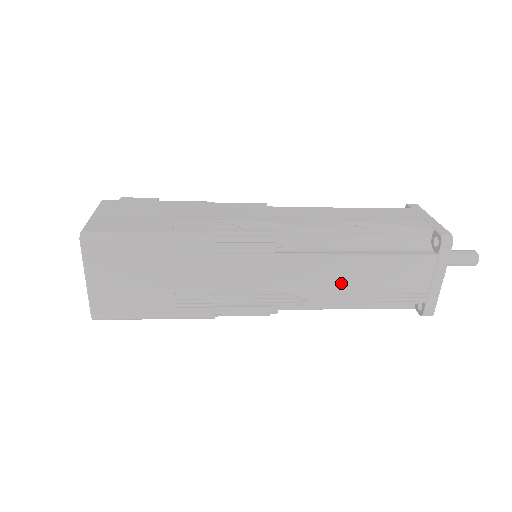
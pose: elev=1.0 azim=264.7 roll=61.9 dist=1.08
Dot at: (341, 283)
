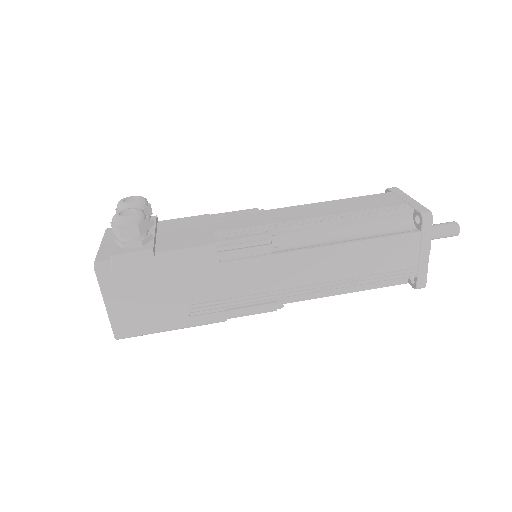
Dot at: occluded
